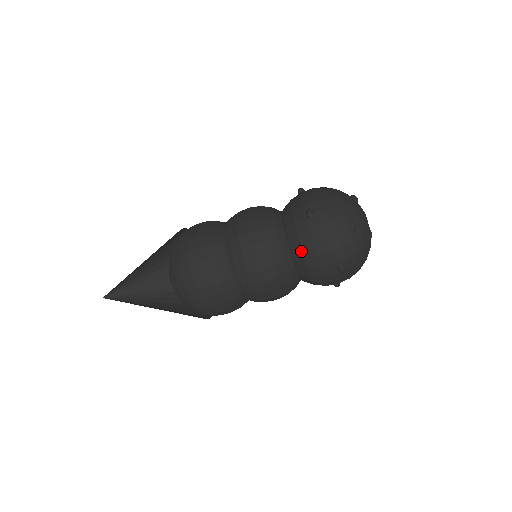
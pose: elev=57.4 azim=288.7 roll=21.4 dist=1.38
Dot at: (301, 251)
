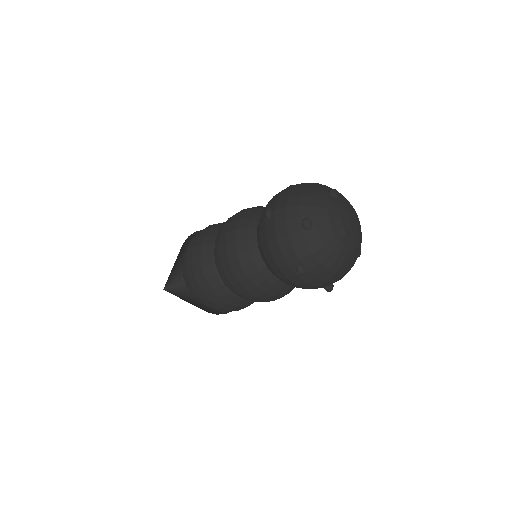
Dot at: (262, 251)
